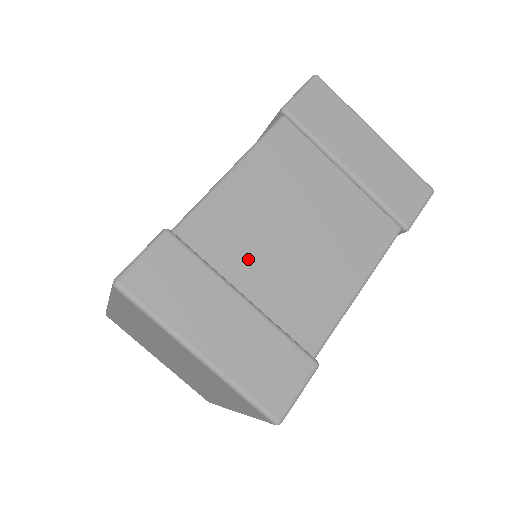
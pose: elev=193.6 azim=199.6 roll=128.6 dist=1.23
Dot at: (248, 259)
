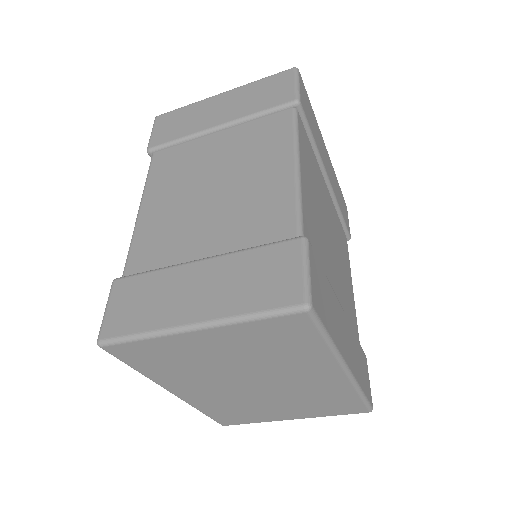
Dot at: (188, 238)
